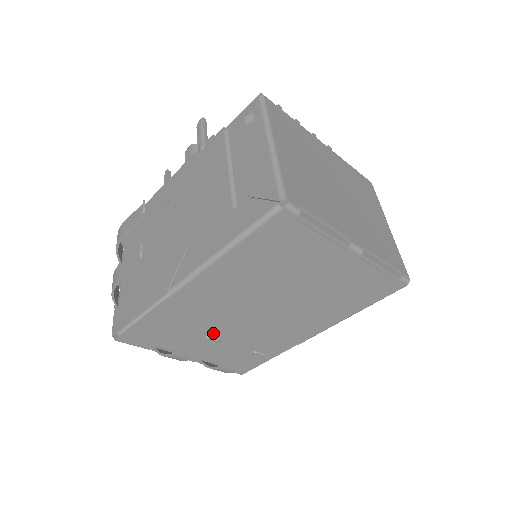
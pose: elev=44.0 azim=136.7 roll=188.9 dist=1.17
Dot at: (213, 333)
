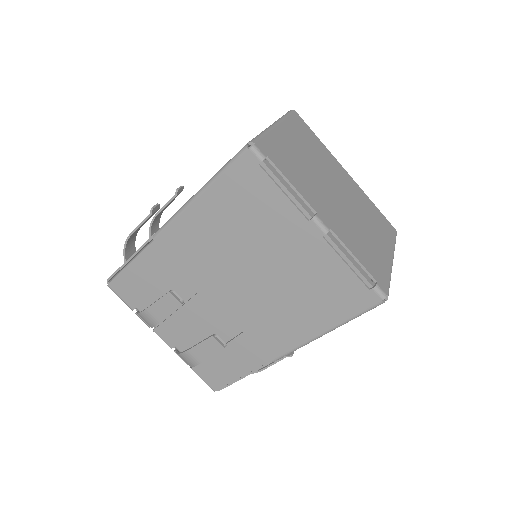
Dot at: (188, 307)
